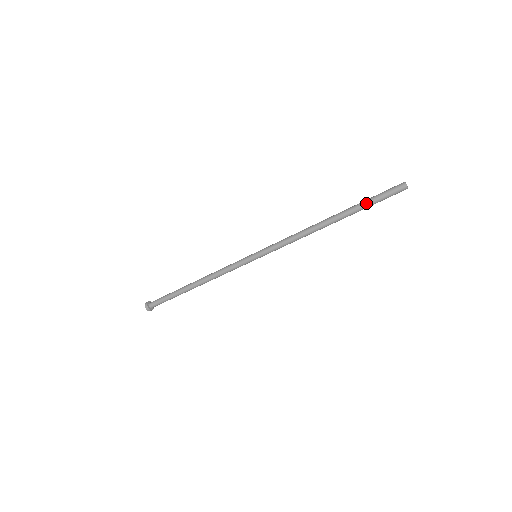
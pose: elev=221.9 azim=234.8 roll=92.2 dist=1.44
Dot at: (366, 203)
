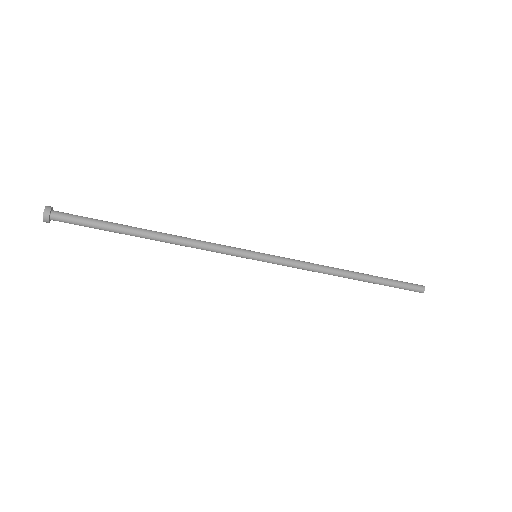
Dot at: (389, 285)
